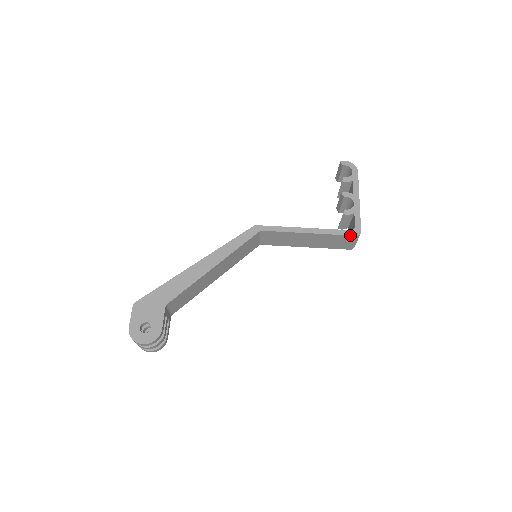
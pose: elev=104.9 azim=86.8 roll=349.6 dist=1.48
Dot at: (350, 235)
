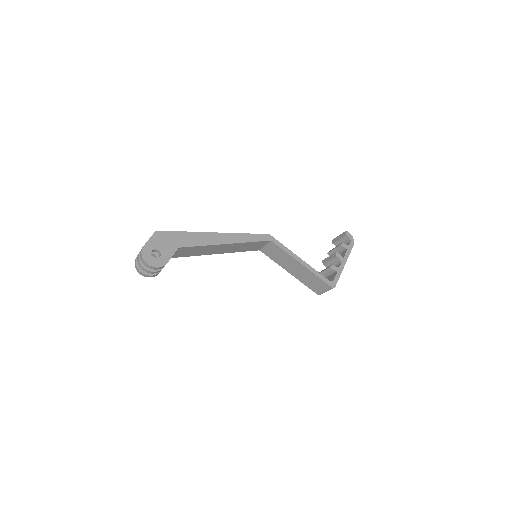
Dot at: (328, 284)
